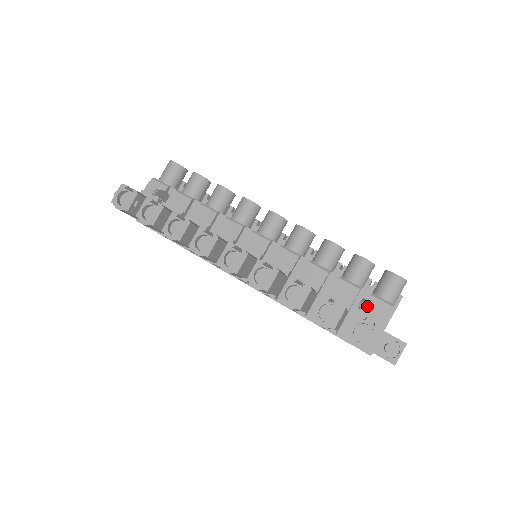
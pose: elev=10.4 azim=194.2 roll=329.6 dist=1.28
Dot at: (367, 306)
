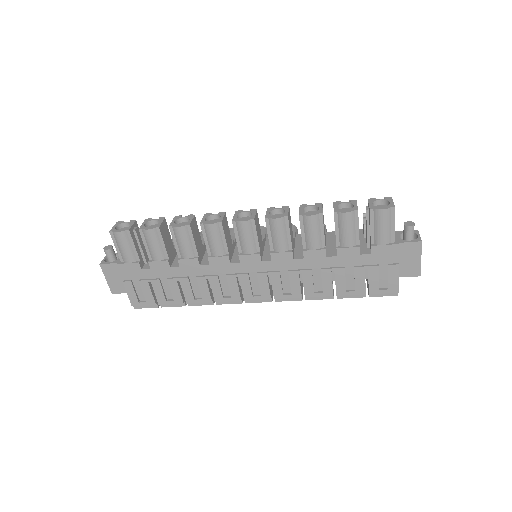
Dot at: occluded
